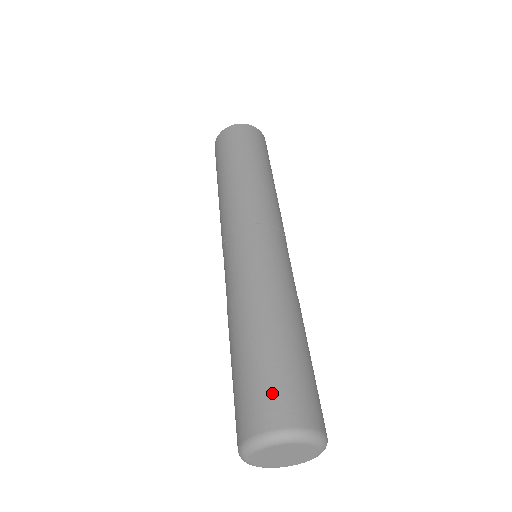
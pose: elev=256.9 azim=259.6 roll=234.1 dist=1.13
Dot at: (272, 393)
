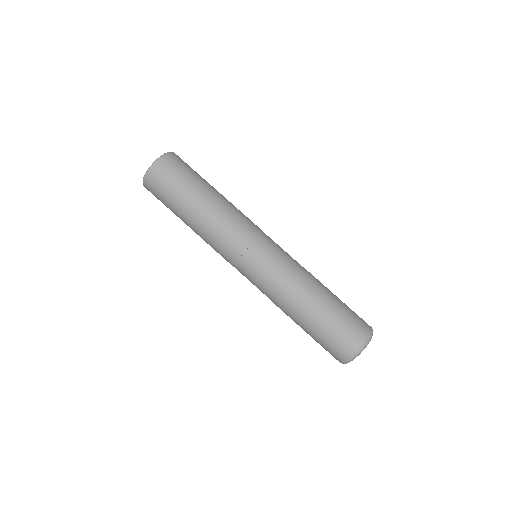
Dot at: (338, 342)
